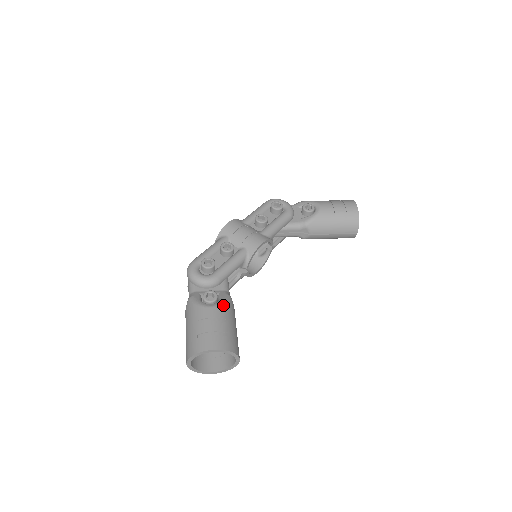
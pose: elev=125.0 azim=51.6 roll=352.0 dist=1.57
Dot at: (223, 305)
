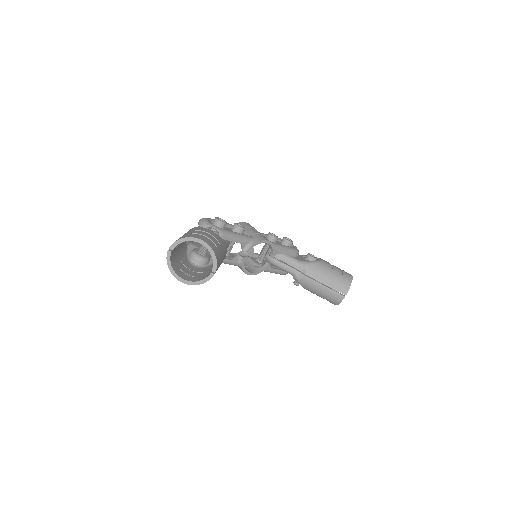
Dot at: (221, 238)
